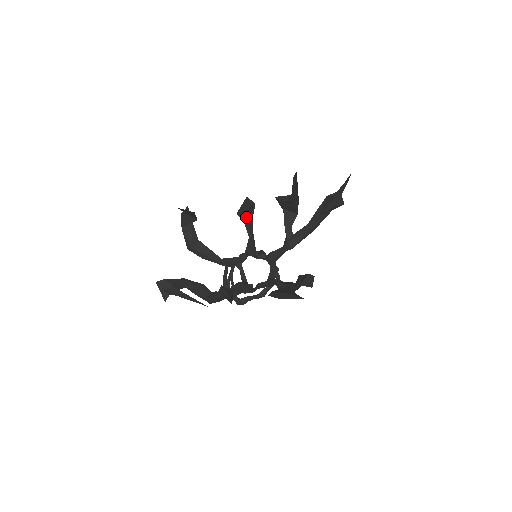
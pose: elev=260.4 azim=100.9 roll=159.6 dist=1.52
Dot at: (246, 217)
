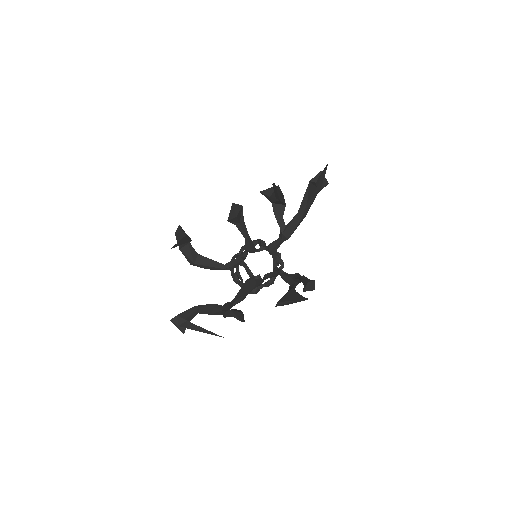
Dot at: (237, 222)
